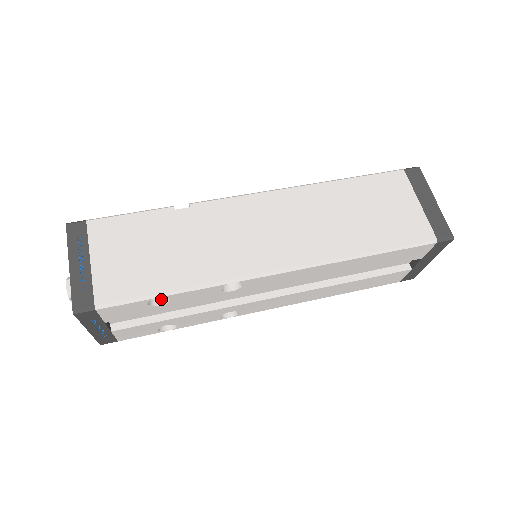
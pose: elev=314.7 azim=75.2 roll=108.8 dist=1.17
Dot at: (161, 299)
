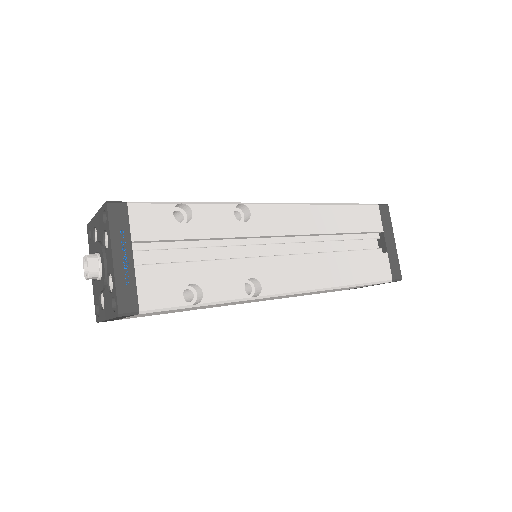
Dot at: (183, 225)
